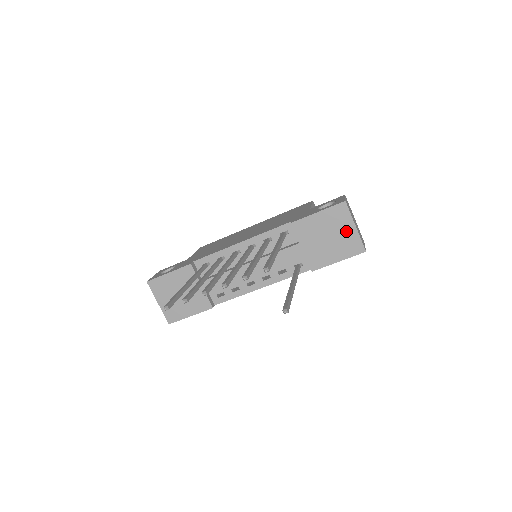
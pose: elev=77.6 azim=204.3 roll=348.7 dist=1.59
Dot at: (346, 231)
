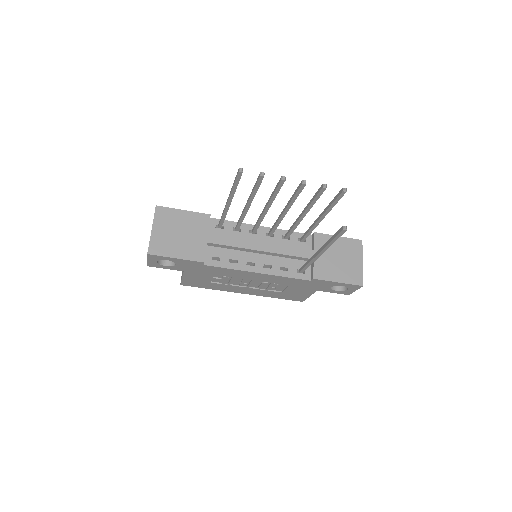
Dot at: (354, 262)
